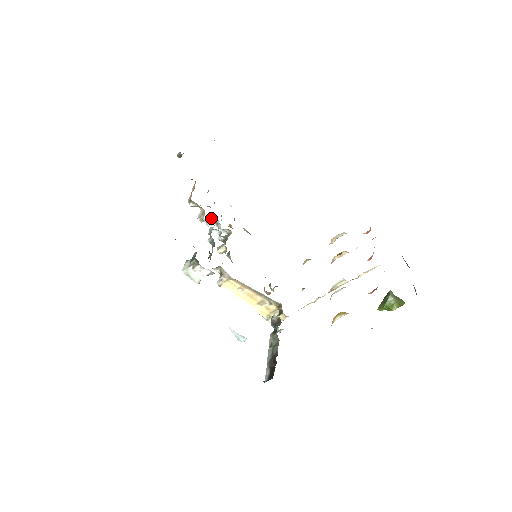
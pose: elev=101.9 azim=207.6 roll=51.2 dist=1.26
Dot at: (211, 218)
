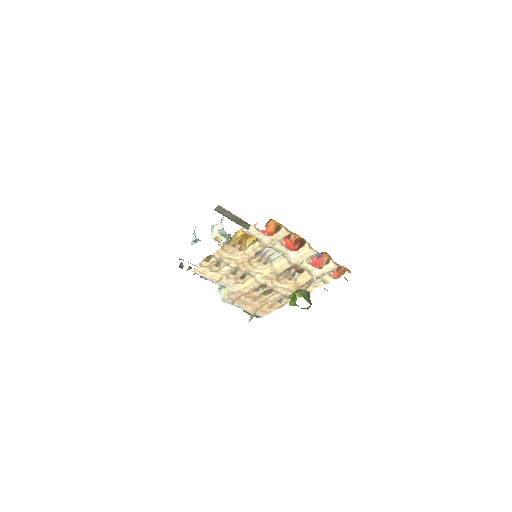
Dot at: occluded
